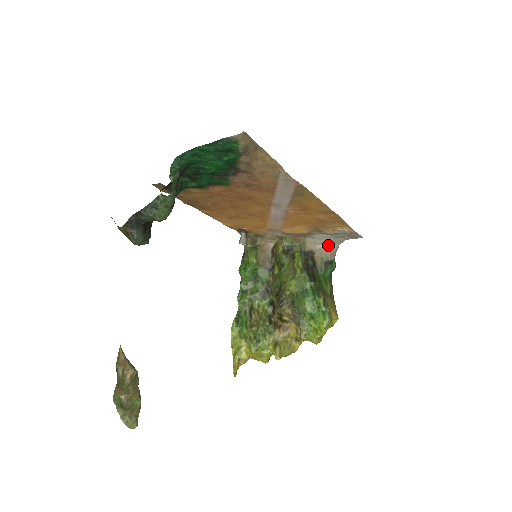
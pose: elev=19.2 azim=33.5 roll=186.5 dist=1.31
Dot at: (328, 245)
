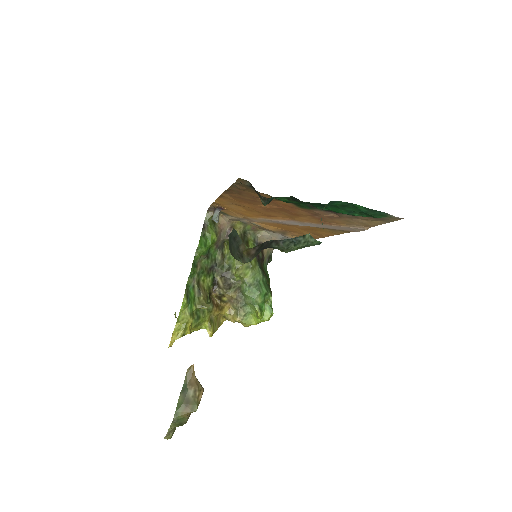
Dot at: occluded
